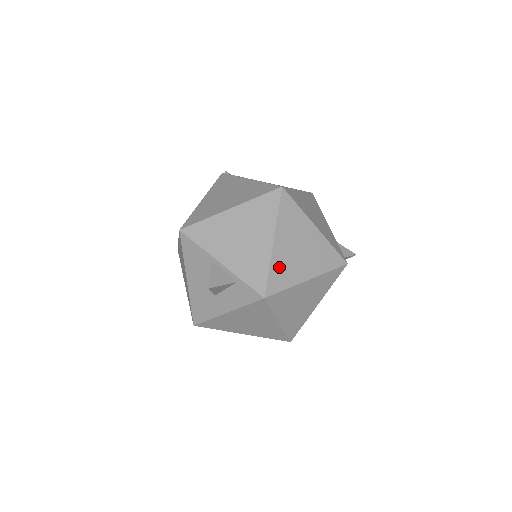
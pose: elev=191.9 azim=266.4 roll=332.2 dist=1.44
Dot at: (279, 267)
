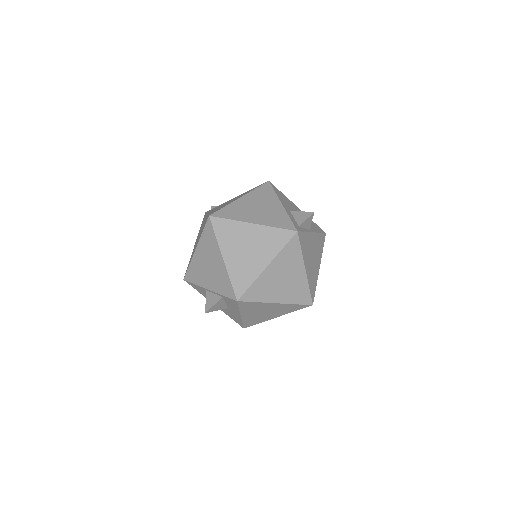
Dot at: (237, 273)
